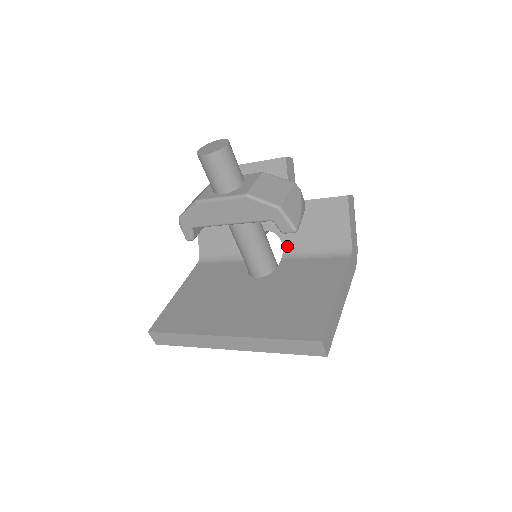
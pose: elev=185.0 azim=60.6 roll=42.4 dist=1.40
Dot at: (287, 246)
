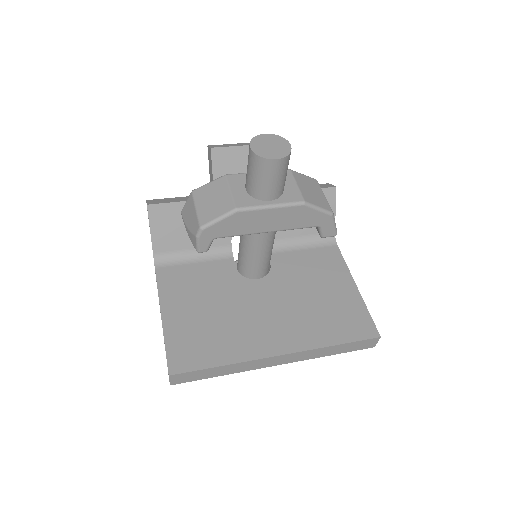
Dot at: occluded
